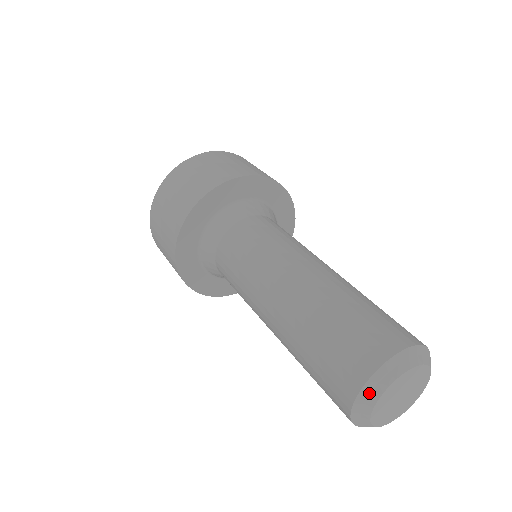
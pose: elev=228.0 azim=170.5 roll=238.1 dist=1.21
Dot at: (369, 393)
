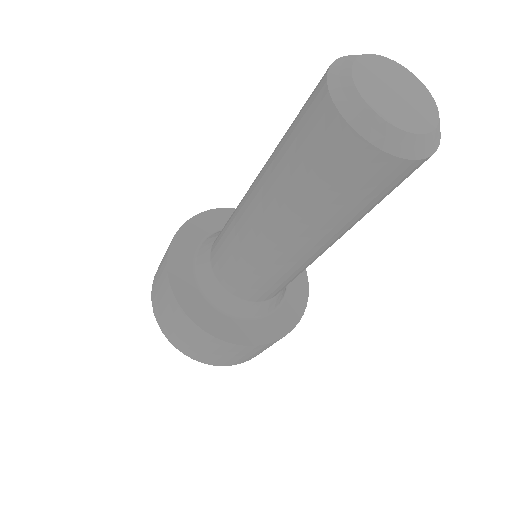
Dot at: (340, 88)
